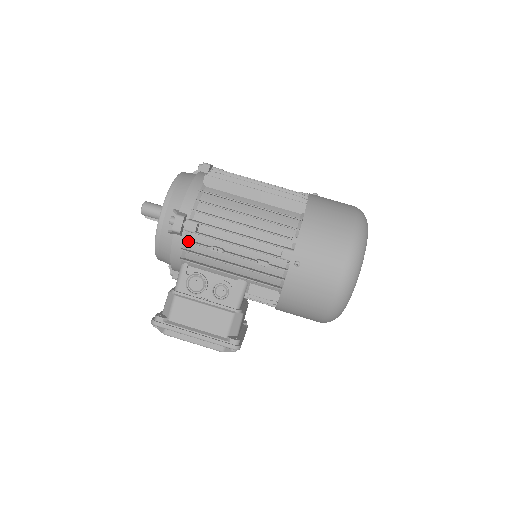
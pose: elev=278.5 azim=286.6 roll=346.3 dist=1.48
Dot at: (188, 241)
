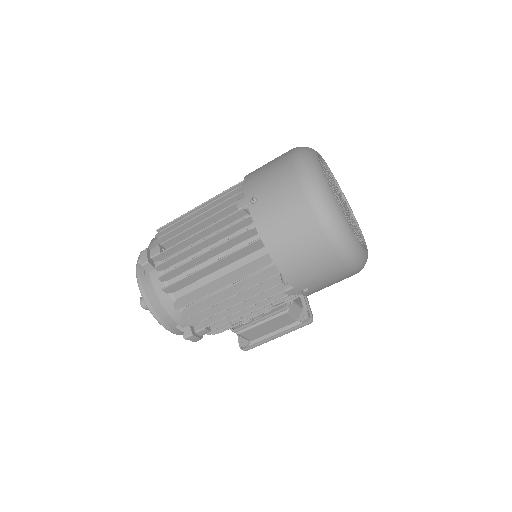
Dot at: occluded
